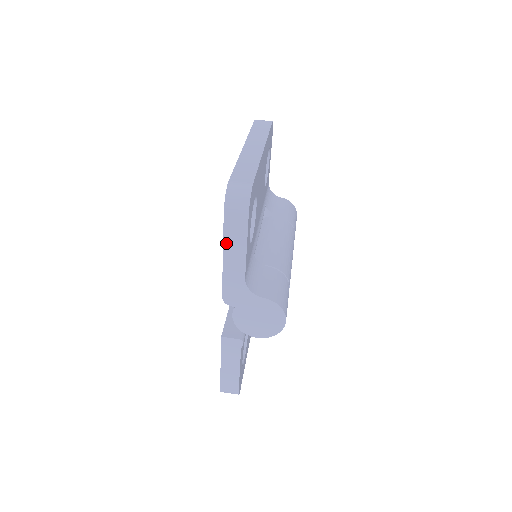
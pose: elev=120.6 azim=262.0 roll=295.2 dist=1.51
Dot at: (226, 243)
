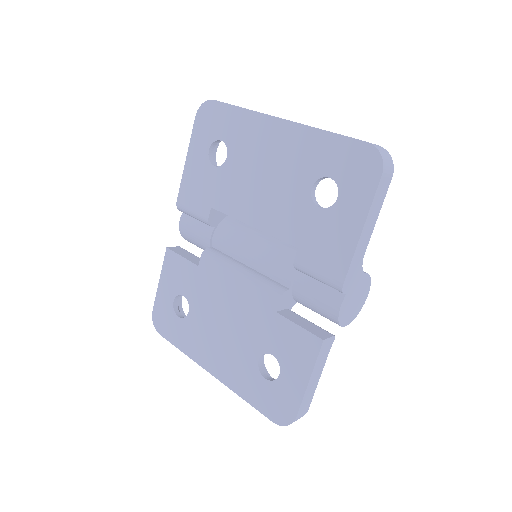
Dot at: (370, 212)
